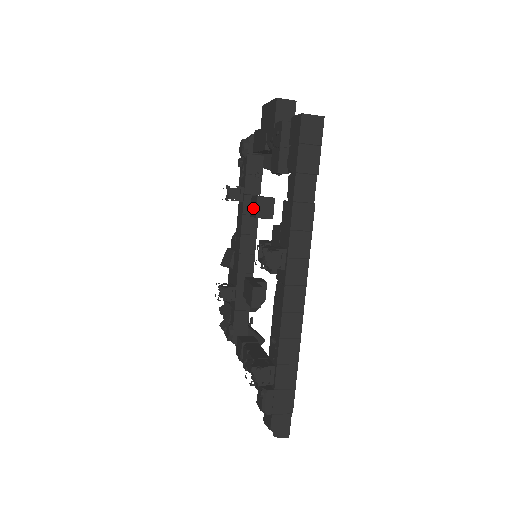
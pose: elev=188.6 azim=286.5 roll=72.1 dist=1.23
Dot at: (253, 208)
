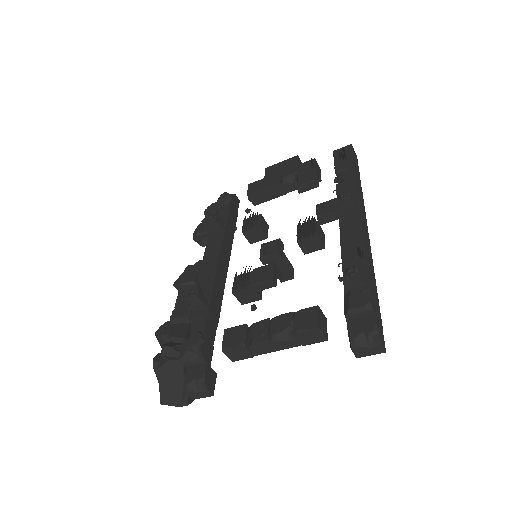
Dot at: (251, 224)
